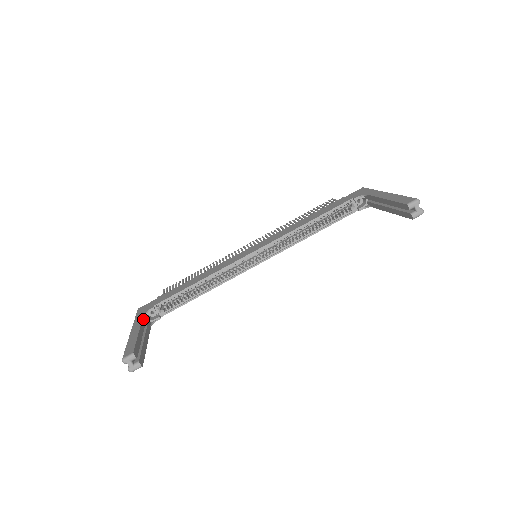
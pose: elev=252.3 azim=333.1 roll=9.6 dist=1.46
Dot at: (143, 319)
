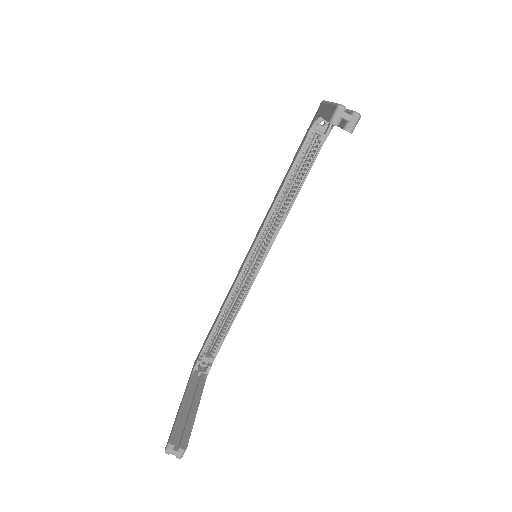
Dot at: (191, 380)
